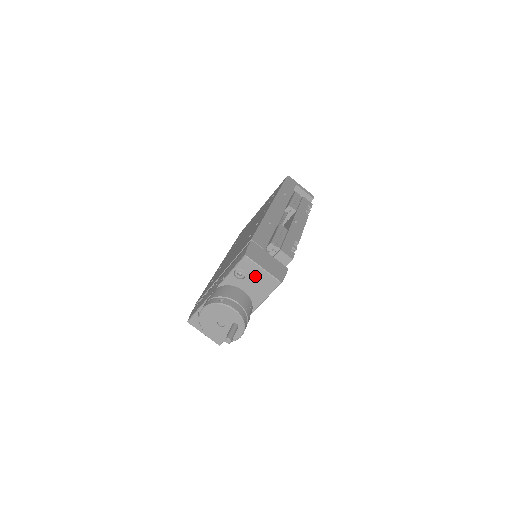
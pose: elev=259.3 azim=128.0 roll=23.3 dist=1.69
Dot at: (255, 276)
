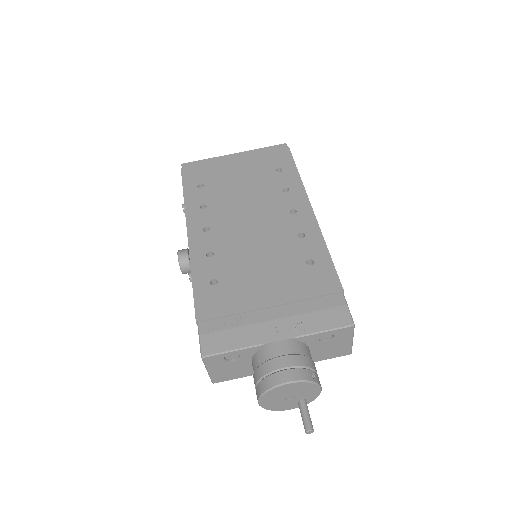
Dot at: (338, 343)
